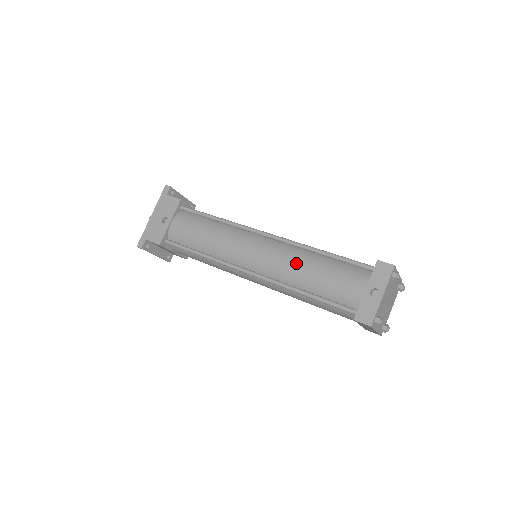
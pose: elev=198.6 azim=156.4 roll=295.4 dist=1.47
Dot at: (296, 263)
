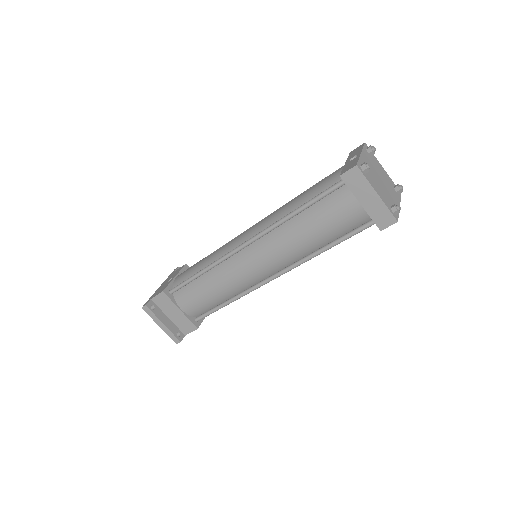
Dot at: (283, 206)
